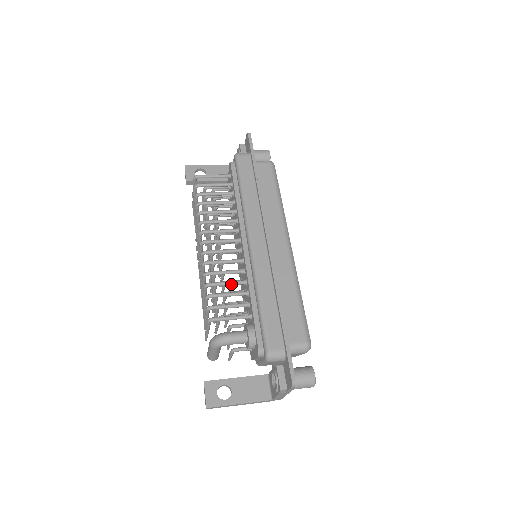
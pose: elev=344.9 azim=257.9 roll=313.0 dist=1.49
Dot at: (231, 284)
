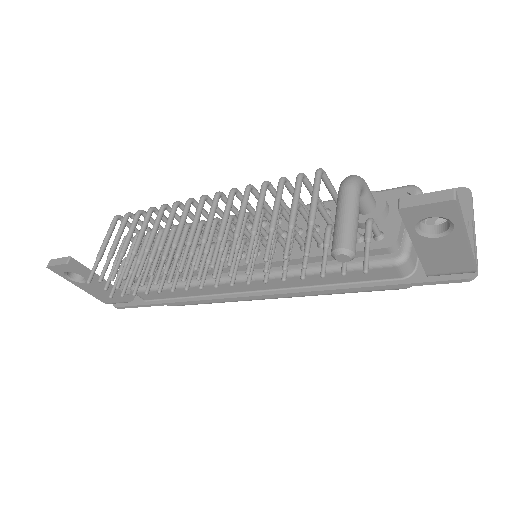
Dot at: (285, 203)
